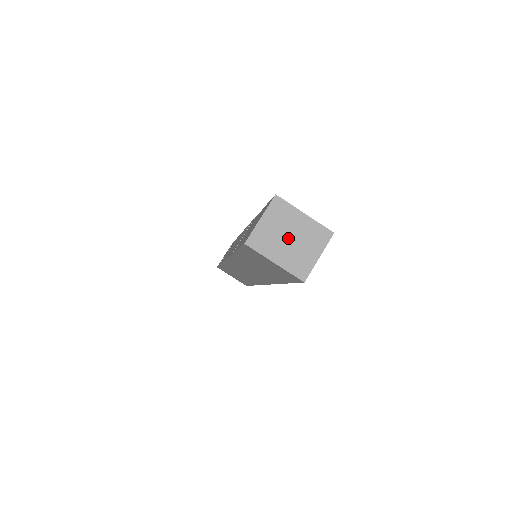
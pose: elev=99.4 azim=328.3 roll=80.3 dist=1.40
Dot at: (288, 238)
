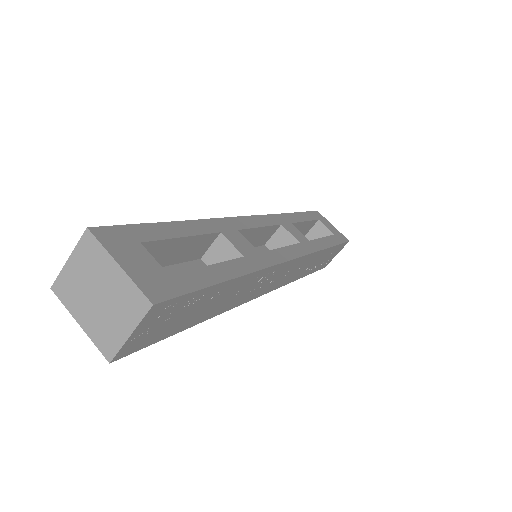
Dot at: (96, 295)
